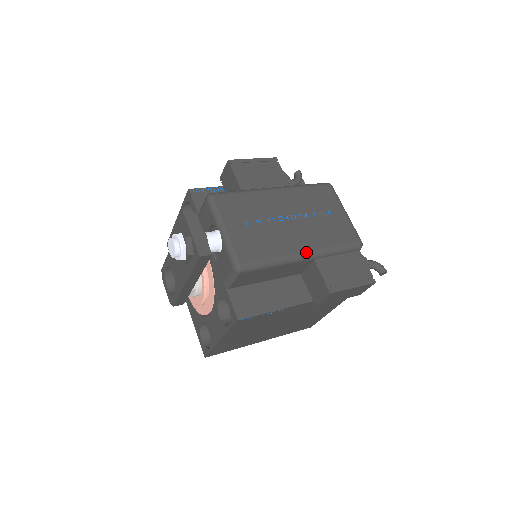
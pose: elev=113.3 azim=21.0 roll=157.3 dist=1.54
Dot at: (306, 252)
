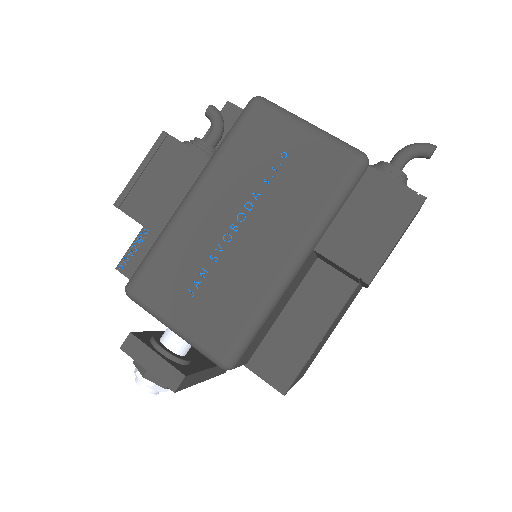
Dot at: (292, 259)
